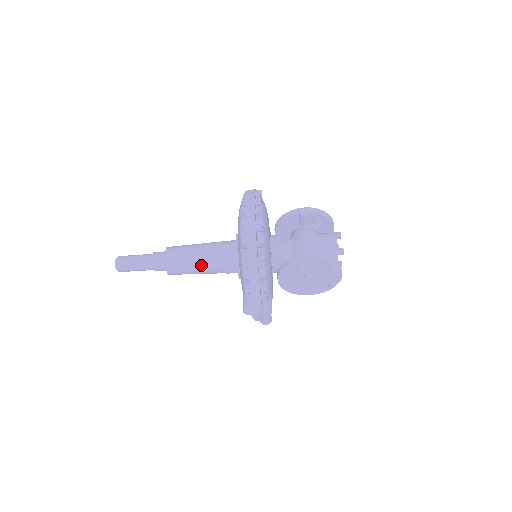
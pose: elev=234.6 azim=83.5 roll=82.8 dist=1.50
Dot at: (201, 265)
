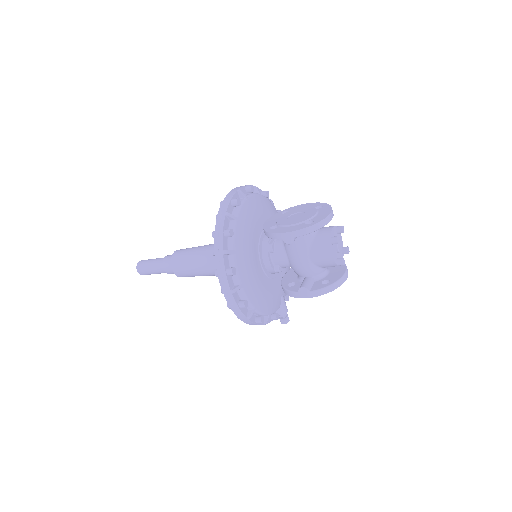
Dot at: occluded
